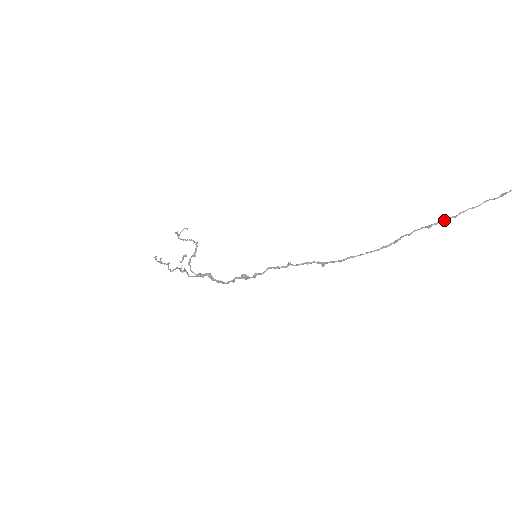
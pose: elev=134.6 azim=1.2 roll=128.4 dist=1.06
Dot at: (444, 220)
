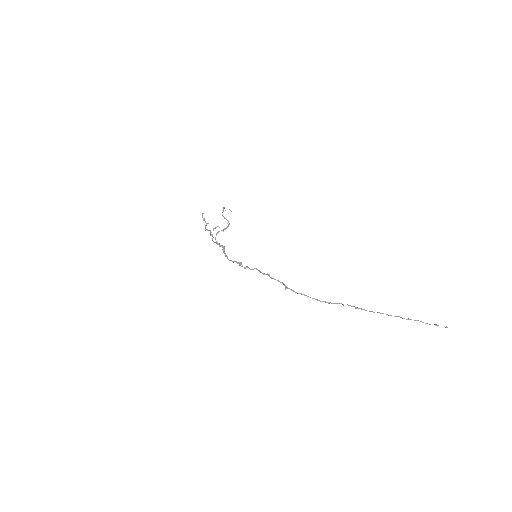
Dot at: occluded
